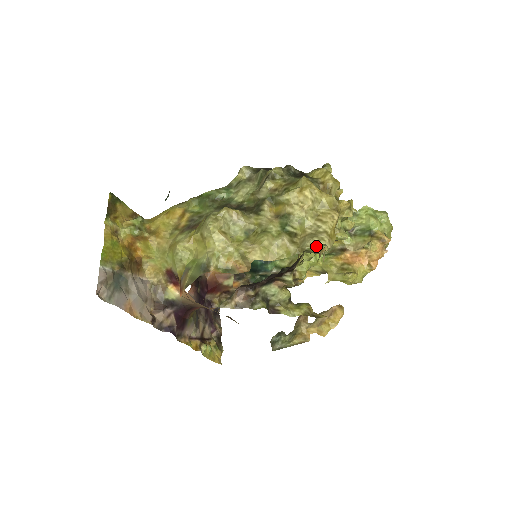
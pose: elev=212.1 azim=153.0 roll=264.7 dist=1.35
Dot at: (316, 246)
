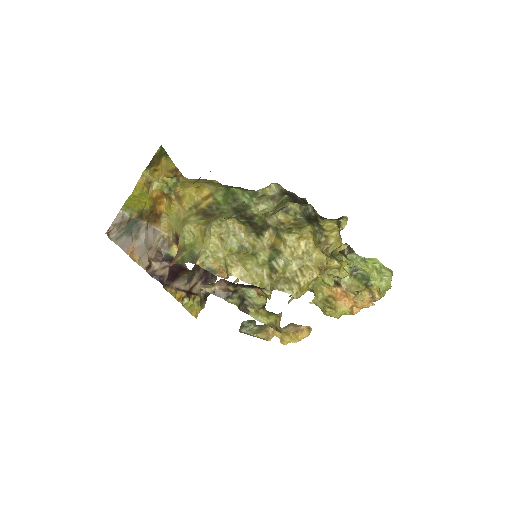
Dot at: occluded
